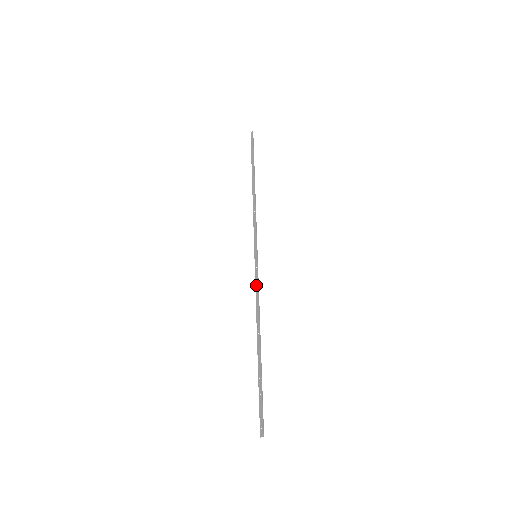
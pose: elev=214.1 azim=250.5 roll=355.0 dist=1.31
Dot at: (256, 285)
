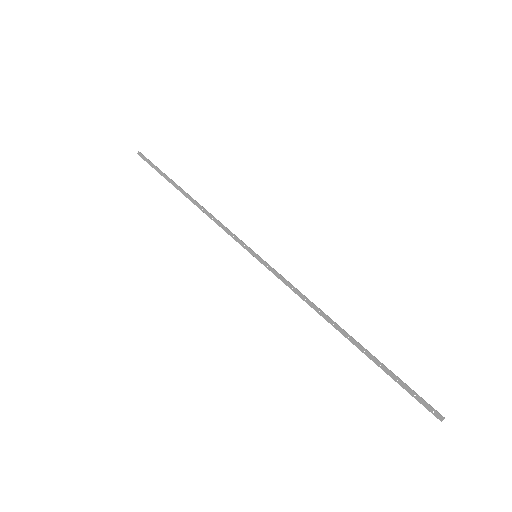
Dot at: (284, 282)
